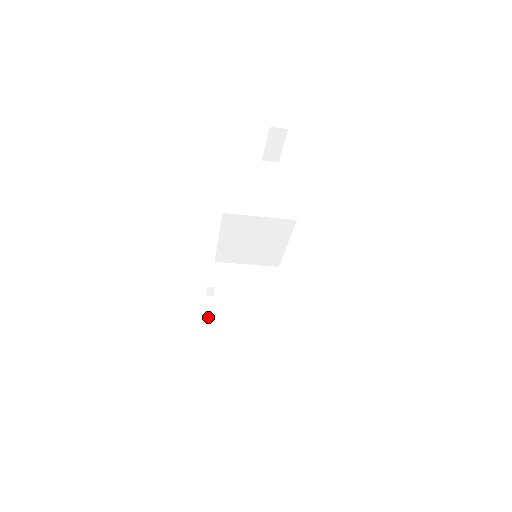
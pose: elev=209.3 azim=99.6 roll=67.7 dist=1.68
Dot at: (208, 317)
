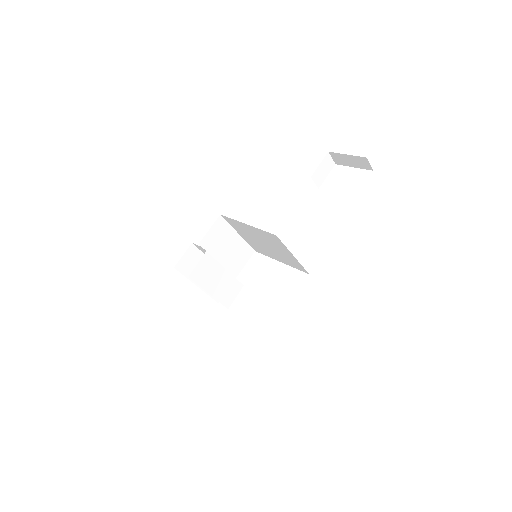
Dot at: (180, 264)
